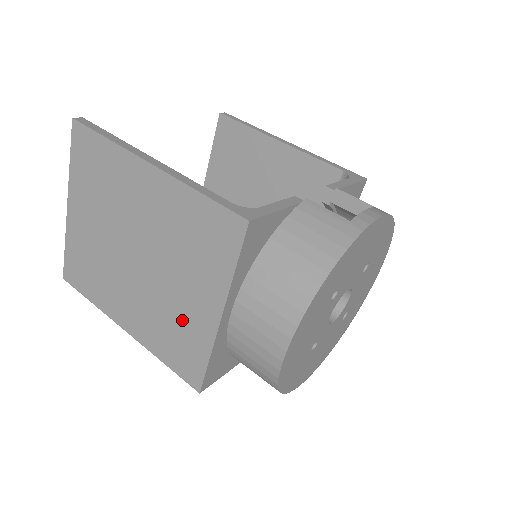
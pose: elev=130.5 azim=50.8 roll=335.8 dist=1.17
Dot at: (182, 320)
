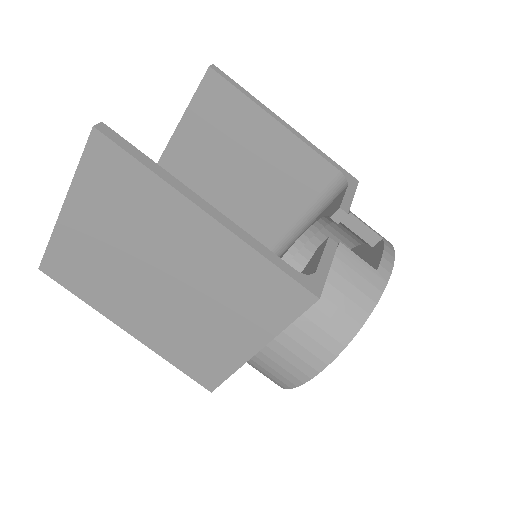
Dot at: (209, 343)
